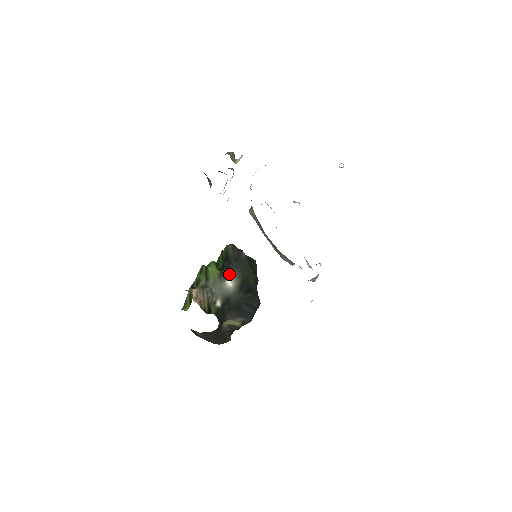
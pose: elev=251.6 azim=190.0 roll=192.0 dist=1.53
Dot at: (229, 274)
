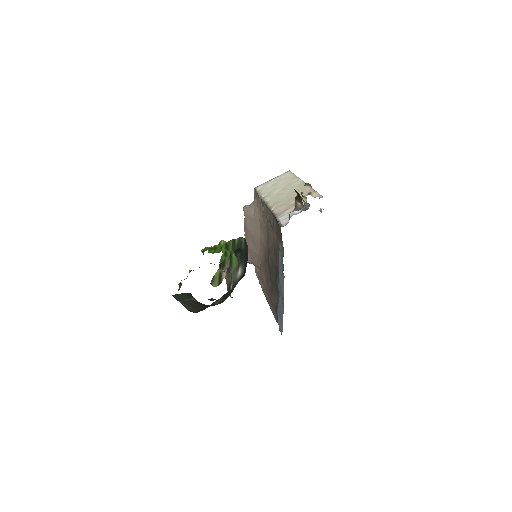
Dot at: (241, 265)
